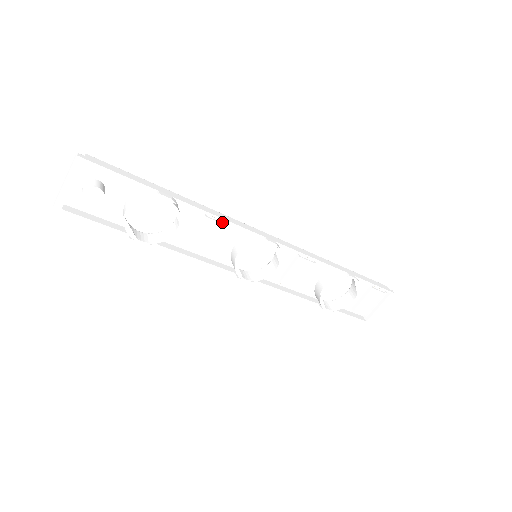
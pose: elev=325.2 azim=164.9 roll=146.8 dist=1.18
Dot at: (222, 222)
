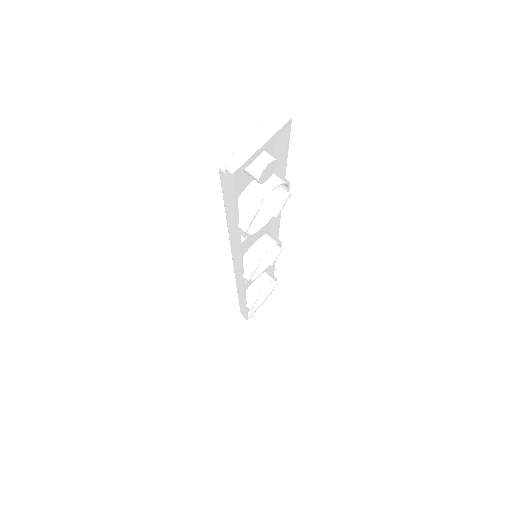
Dot at: occluded
